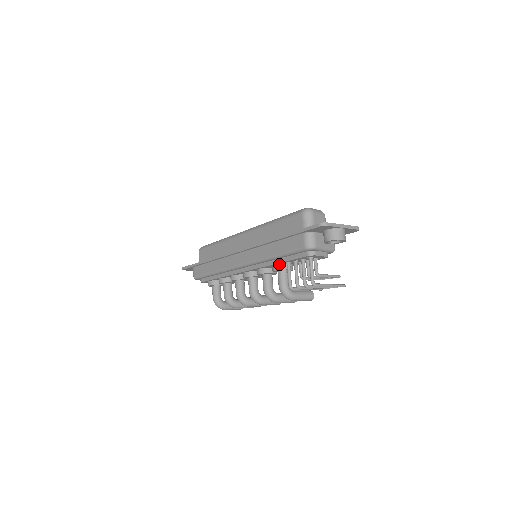
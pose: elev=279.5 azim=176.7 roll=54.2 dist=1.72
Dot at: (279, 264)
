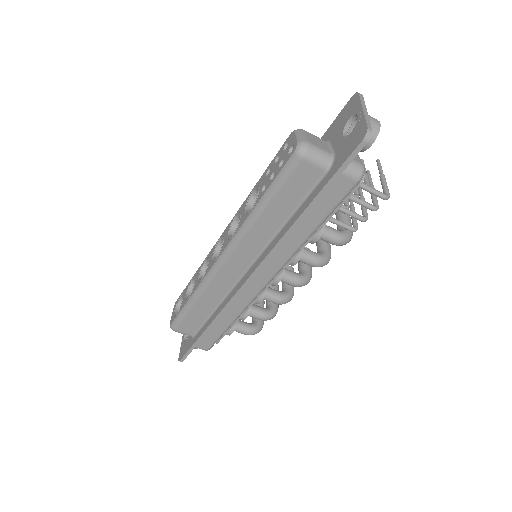
Dot at: occluded
